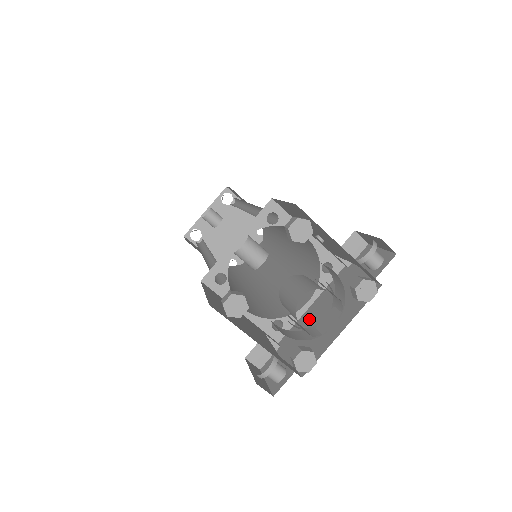
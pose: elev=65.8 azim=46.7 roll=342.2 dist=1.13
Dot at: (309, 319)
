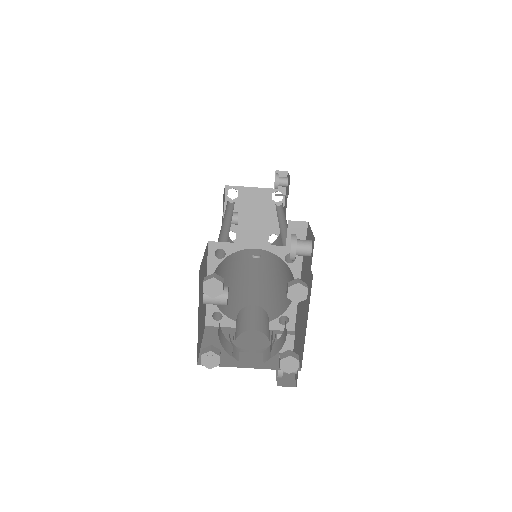
Dot at: (299, 308)
